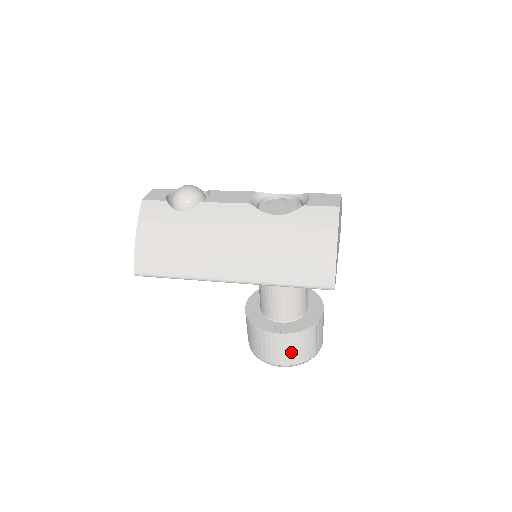
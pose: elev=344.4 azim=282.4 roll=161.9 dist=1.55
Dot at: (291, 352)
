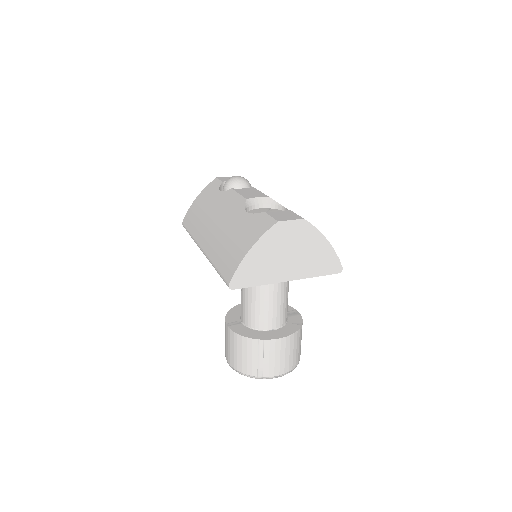
Dot at: (233, 352)
